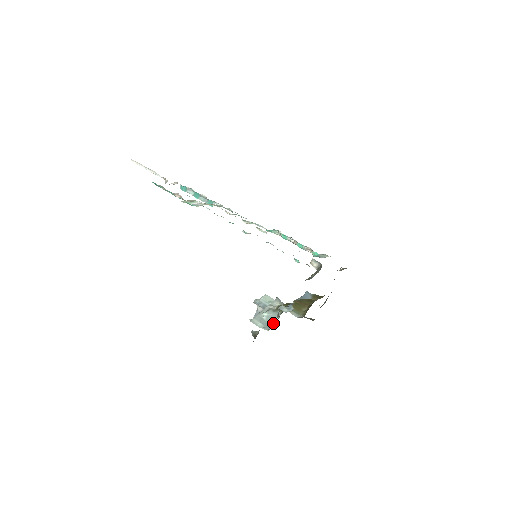
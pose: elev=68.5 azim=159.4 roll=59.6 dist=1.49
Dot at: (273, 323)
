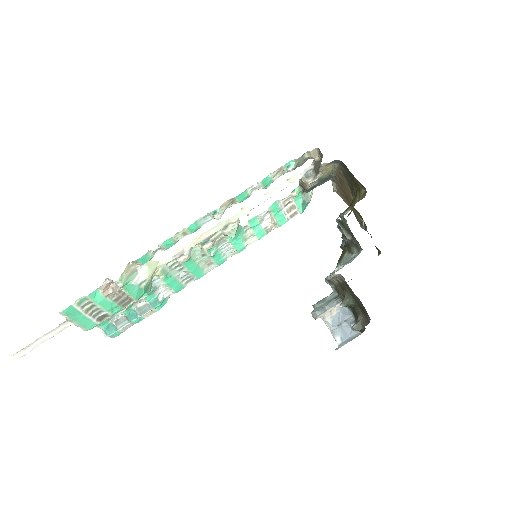
Dot at: (355, 256)
